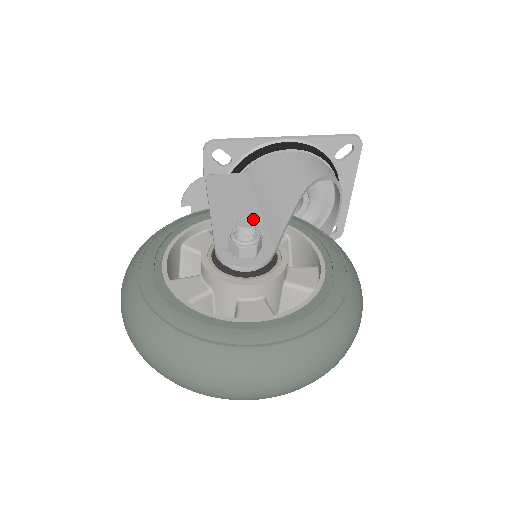
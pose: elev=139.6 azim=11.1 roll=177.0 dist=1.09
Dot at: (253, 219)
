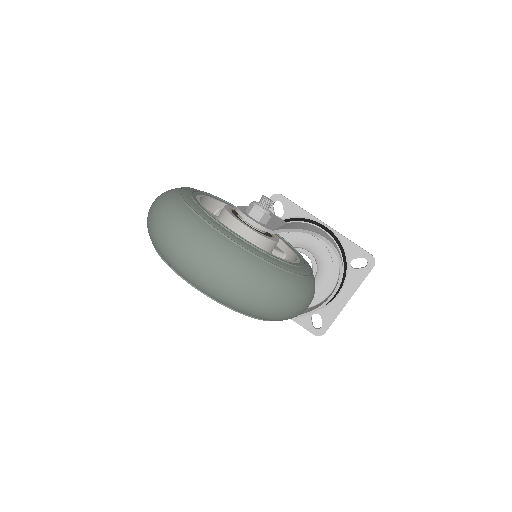
Dot at: (272, 223)
